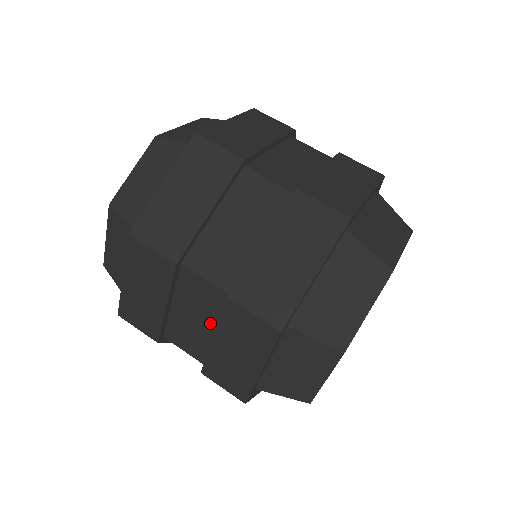
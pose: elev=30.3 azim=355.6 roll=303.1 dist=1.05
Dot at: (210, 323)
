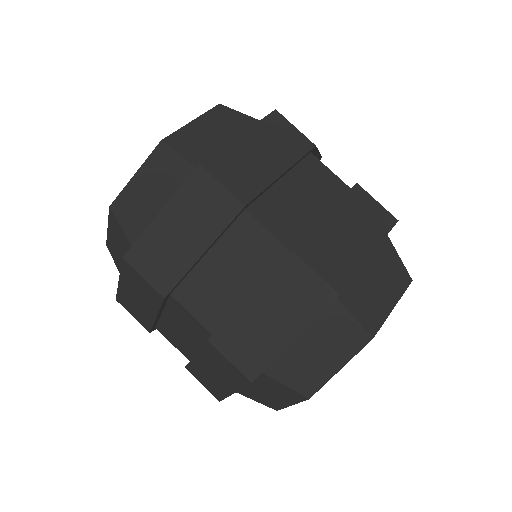
Dot at: occluded
